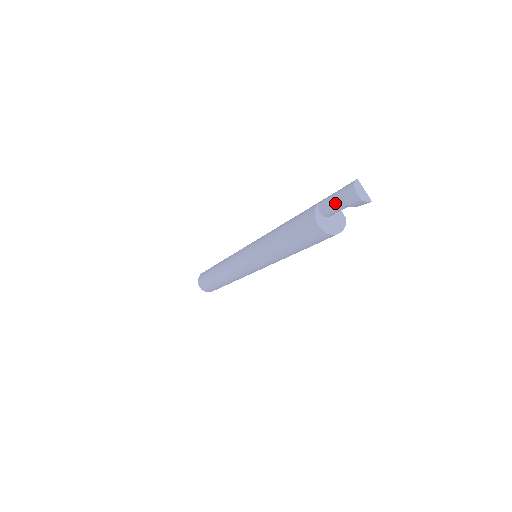
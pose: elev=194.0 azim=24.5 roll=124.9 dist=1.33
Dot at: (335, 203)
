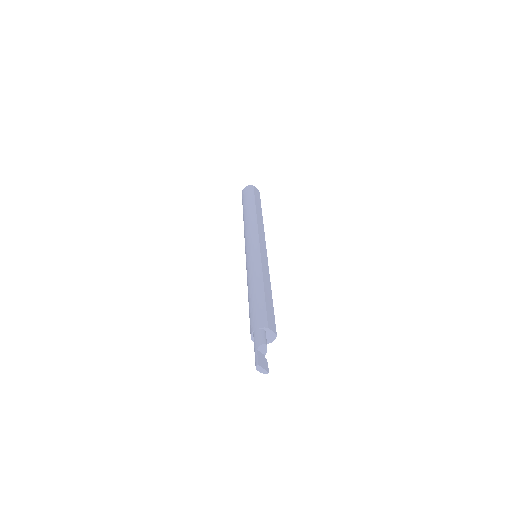
Dot at: occluded
